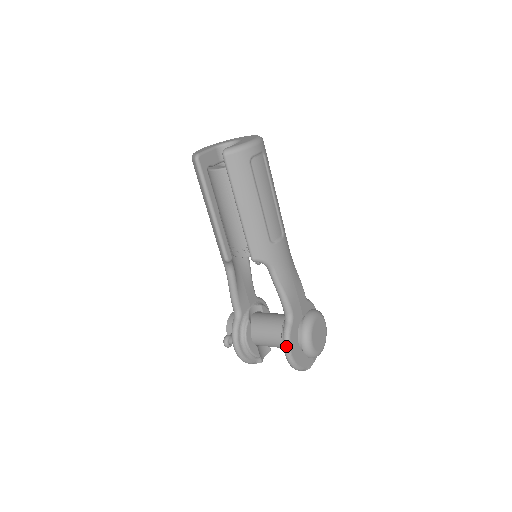
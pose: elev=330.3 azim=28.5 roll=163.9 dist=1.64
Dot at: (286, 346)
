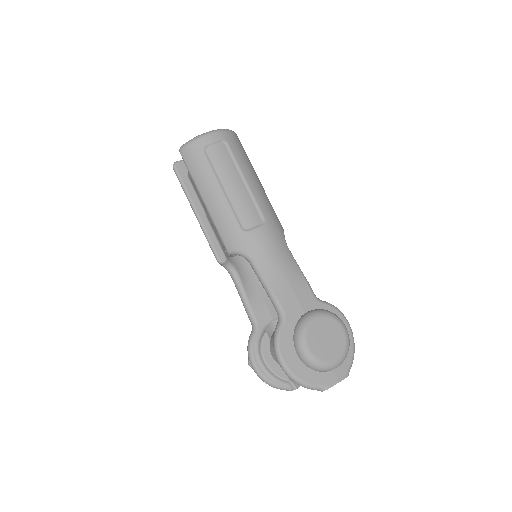
Dot at: (275, 351)
